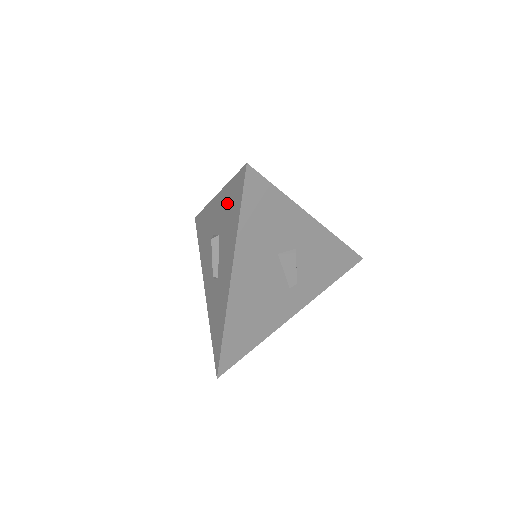
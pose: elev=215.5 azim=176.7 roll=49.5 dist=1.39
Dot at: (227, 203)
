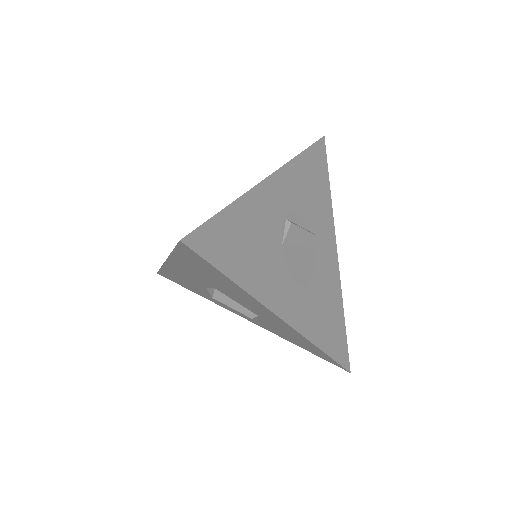
Dot at: (193, 269)
